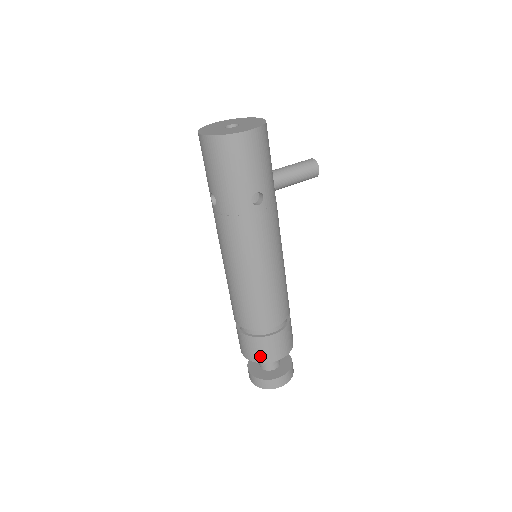
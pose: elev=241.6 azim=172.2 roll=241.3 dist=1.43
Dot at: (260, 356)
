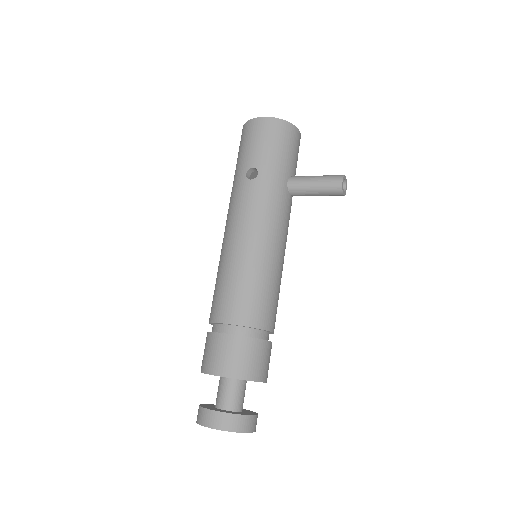
Dot at: (205, 361)
